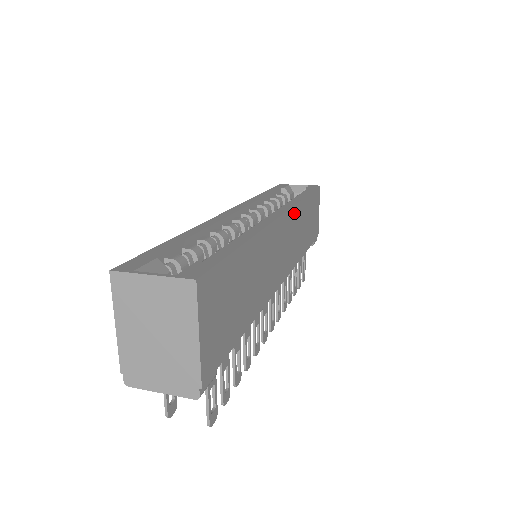
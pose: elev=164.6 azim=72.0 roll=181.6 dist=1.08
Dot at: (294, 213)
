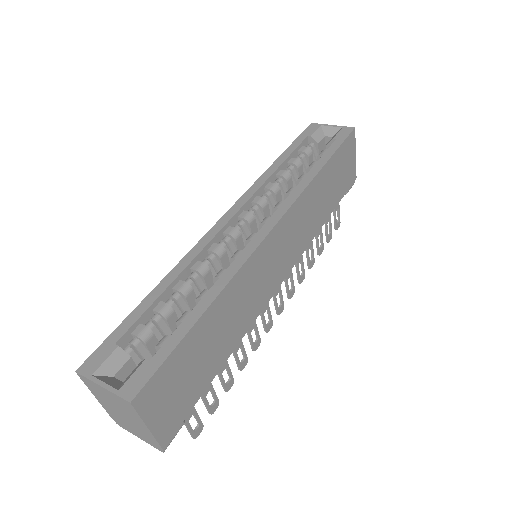
Dot at: (296, 207)
